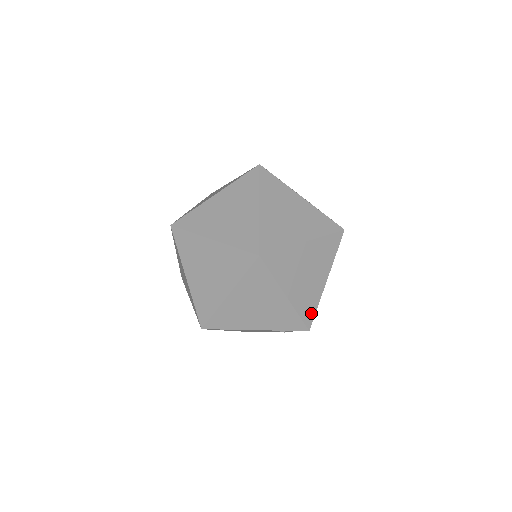
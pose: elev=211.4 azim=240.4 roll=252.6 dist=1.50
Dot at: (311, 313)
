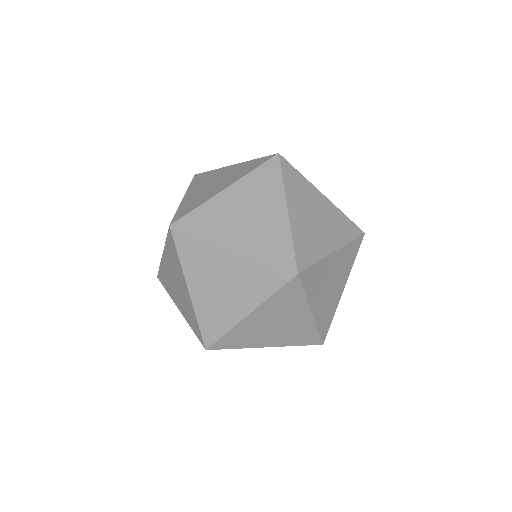
Dot at: (327, 326)
